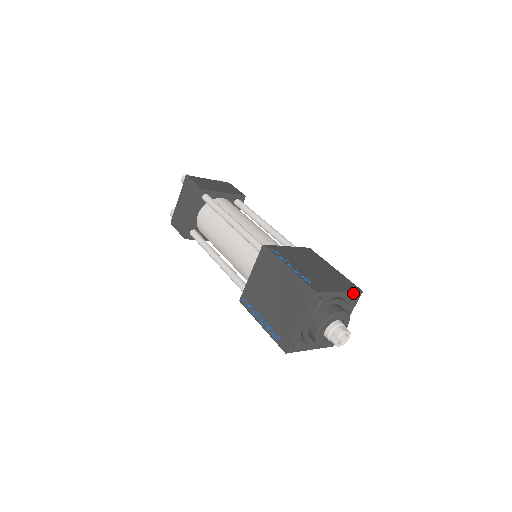
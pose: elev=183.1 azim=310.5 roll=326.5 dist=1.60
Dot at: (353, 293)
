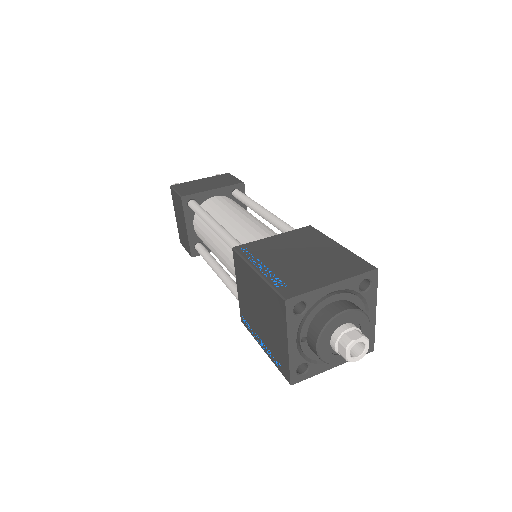
Dot at: (360, 277)
